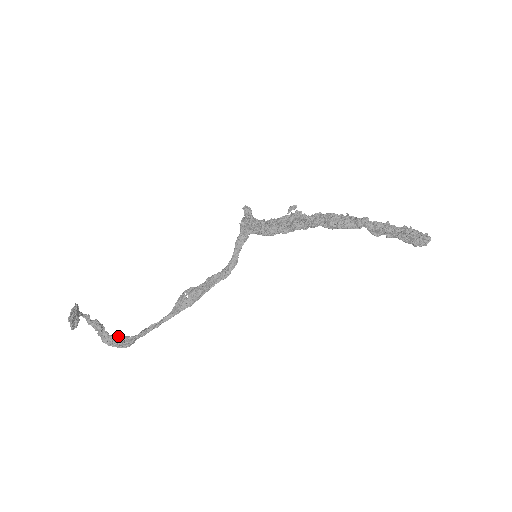
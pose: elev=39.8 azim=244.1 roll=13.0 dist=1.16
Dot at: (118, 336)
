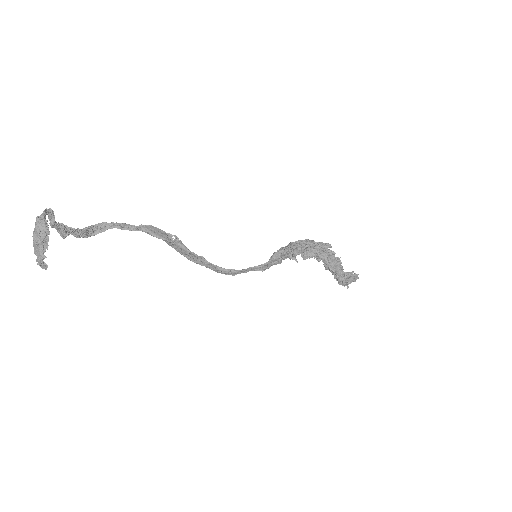
Dot at: (79, 232)
